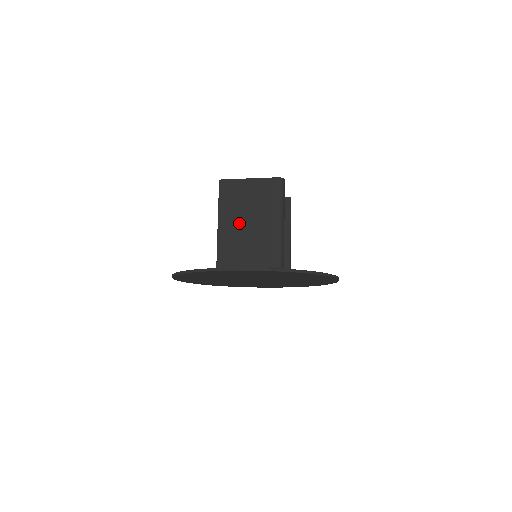
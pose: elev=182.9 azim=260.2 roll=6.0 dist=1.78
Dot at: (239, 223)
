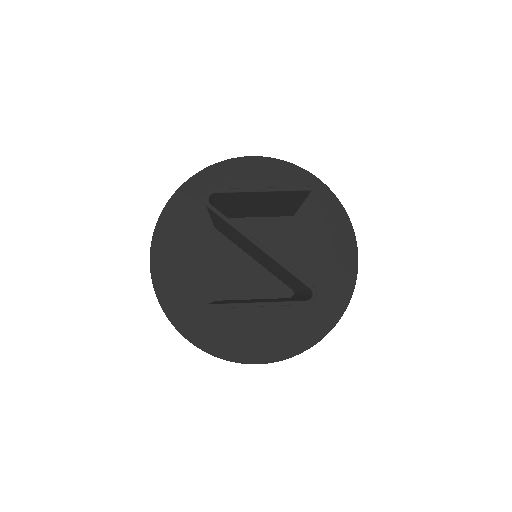
Dot at: occluded
